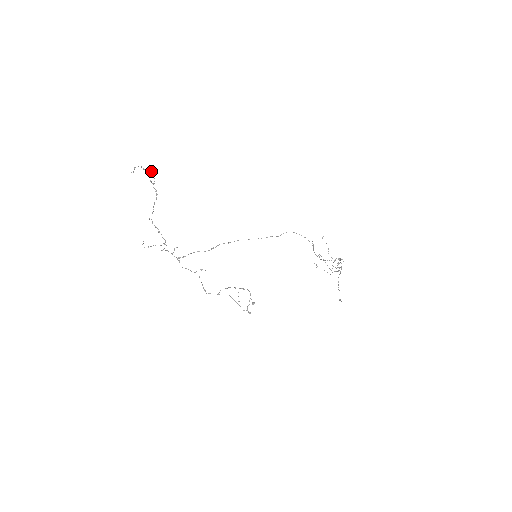
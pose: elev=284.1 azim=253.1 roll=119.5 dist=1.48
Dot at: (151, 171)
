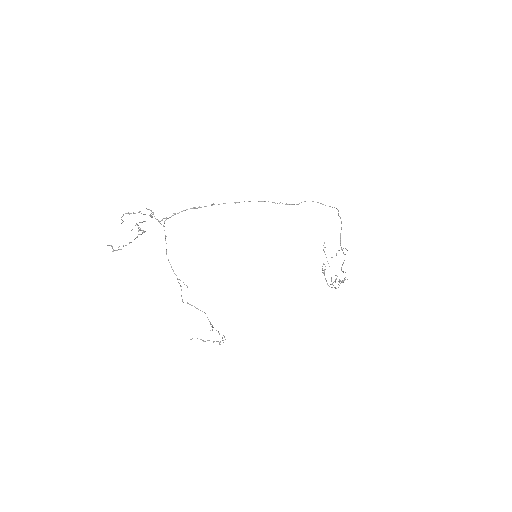
Dot at: (139, 230)
